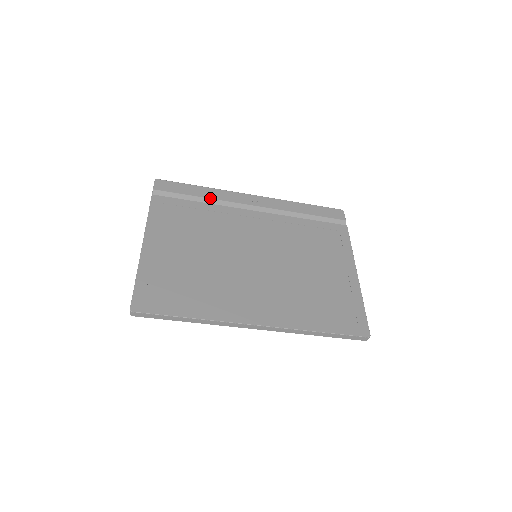
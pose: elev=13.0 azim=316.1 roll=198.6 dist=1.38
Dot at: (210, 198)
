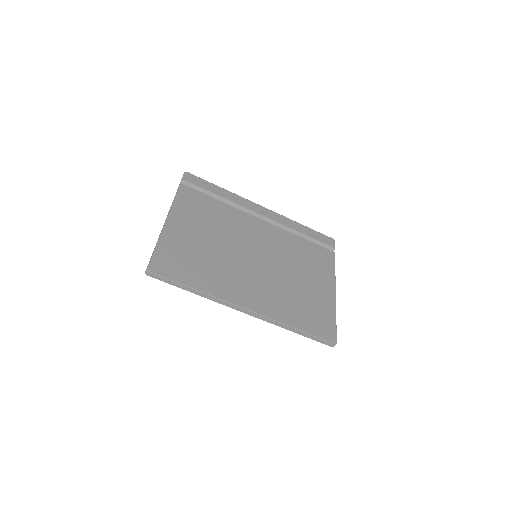
Dot at: (227, 199)
